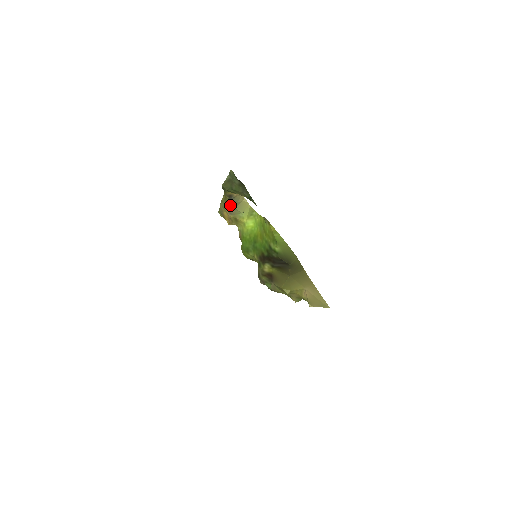
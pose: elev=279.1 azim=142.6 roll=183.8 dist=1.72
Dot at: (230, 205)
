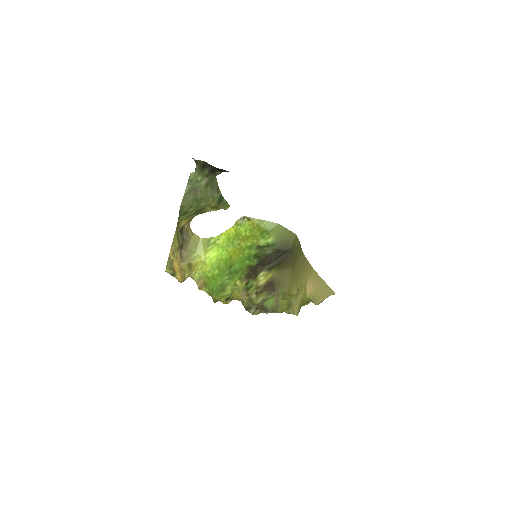
Dot at: (181, 246)
